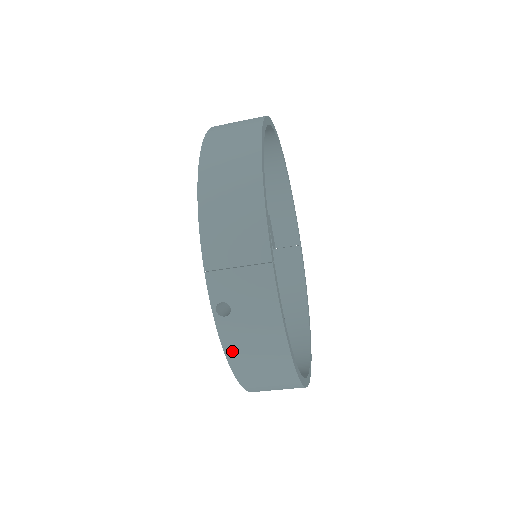
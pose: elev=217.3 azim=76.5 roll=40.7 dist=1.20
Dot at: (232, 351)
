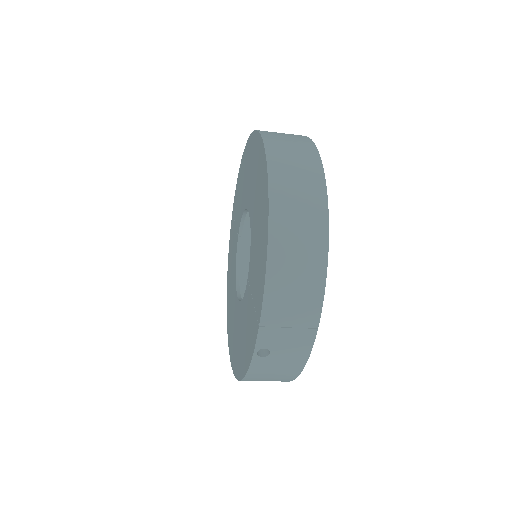
Dot at: (253, 373)
